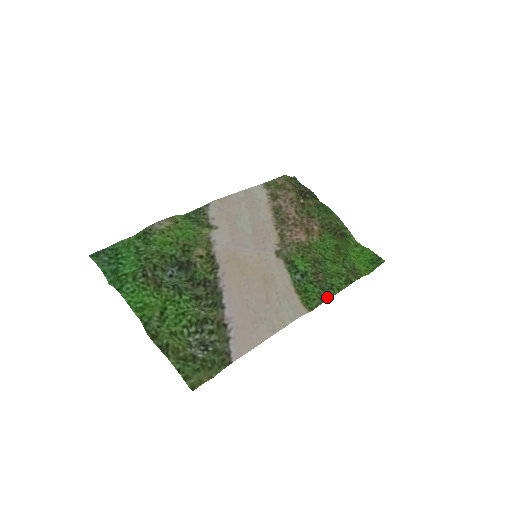
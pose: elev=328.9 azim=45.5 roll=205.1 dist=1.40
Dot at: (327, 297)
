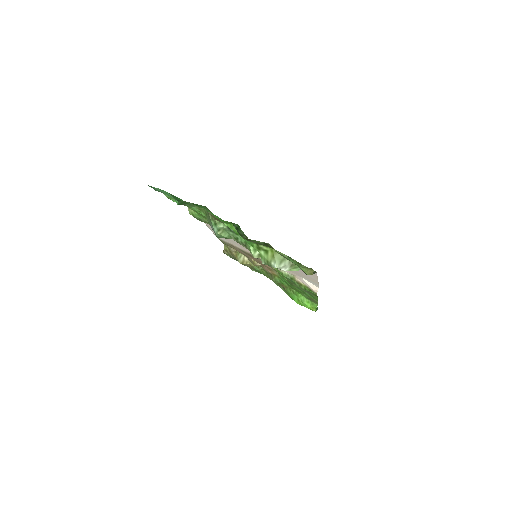
Dot at: (316, 296)
